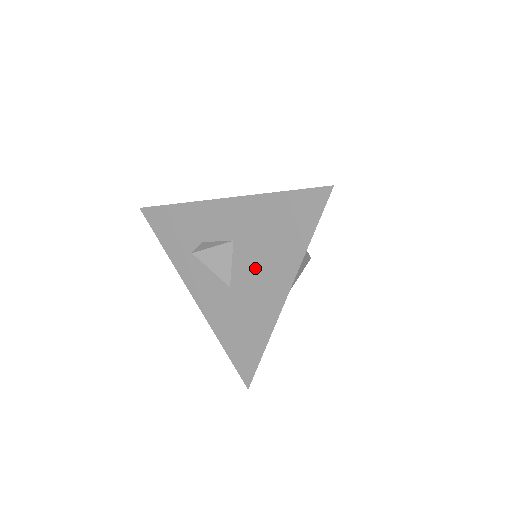
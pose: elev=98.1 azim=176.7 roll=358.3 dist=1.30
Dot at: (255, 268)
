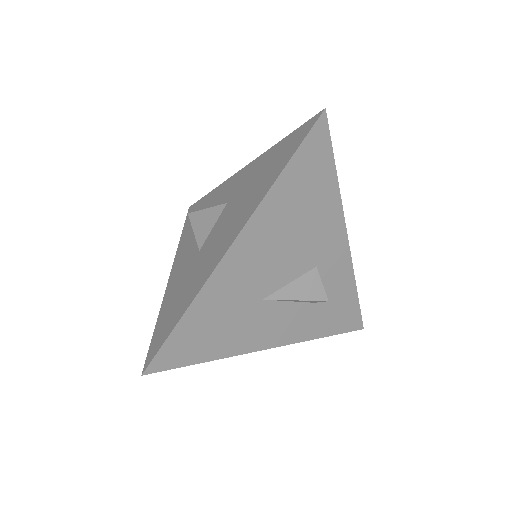
Dot at: (227, 221)
